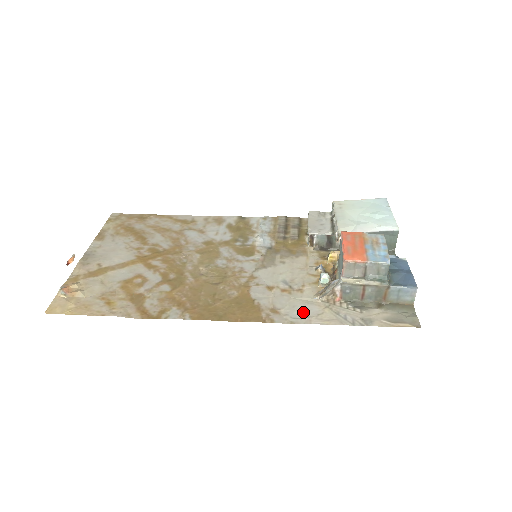
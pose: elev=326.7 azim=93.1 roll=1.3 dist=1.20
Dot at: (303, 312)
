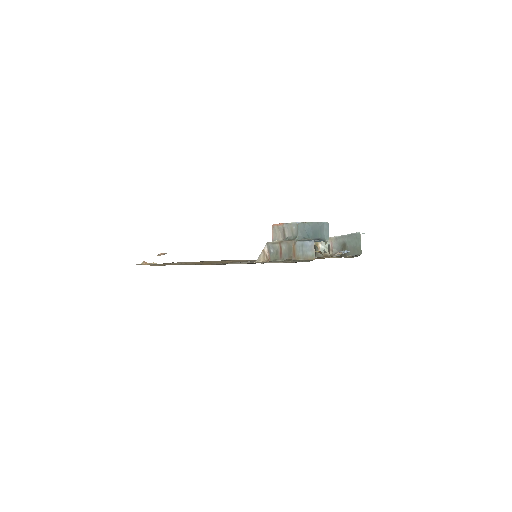
Dot at: occluded
